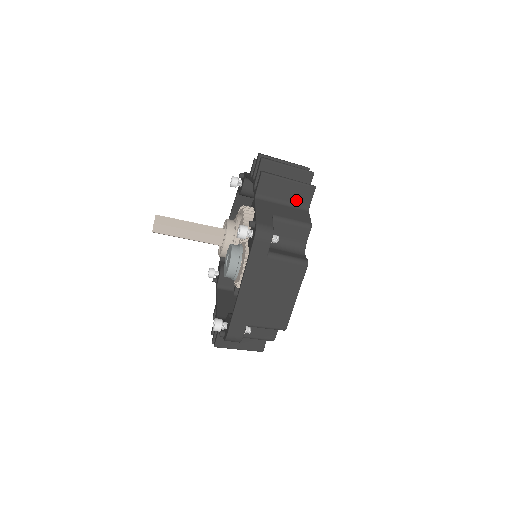
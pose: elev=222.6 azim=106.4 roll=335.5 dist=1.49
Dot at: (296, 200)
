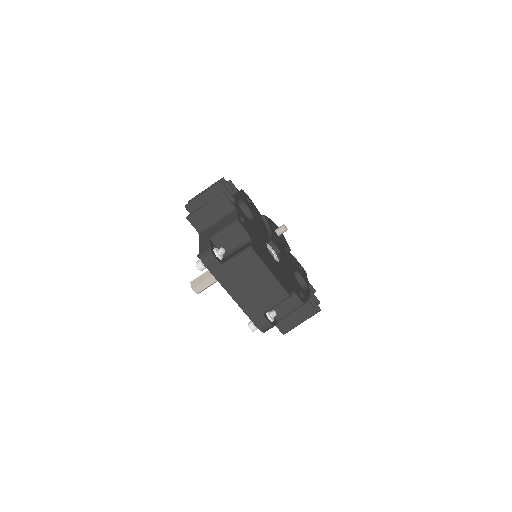
Dot at: (222, 211)
